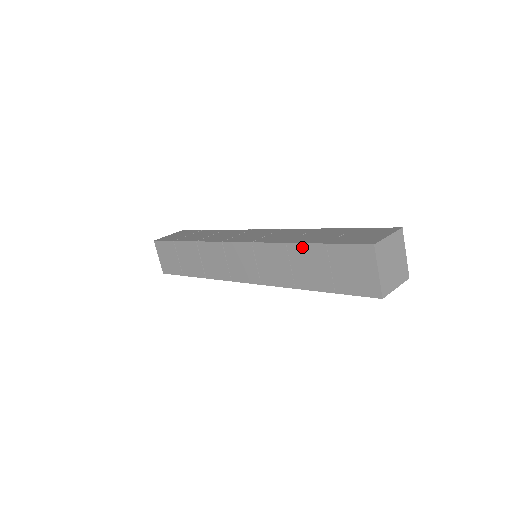
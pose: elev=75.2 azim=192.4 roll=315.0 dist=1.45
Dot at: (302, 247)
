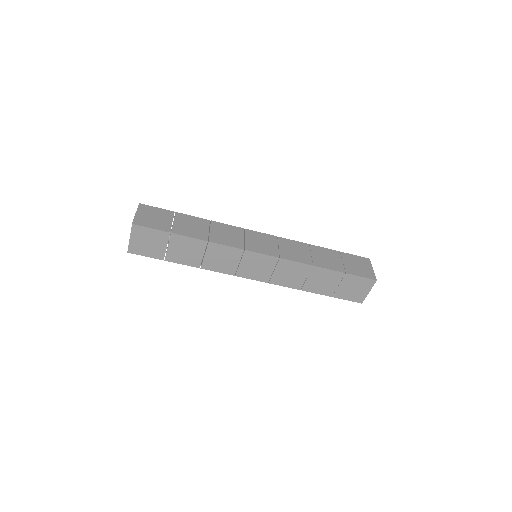
Dot at: (325, 271)
